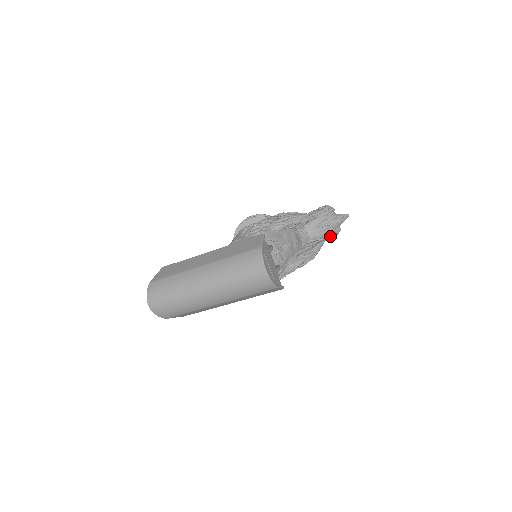
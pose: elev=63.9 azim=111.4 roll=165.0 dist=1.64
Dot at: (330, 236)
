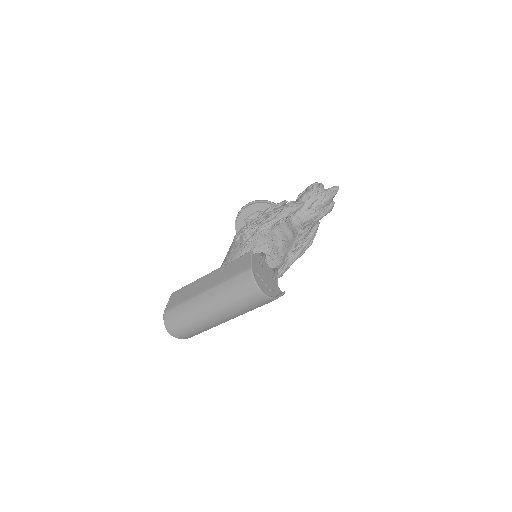
Dot at: (325, 214)
